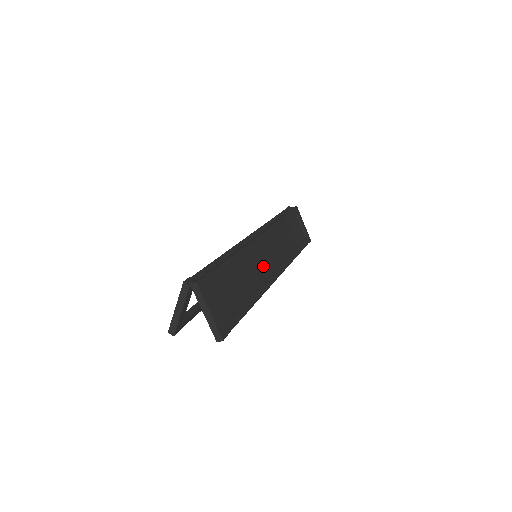
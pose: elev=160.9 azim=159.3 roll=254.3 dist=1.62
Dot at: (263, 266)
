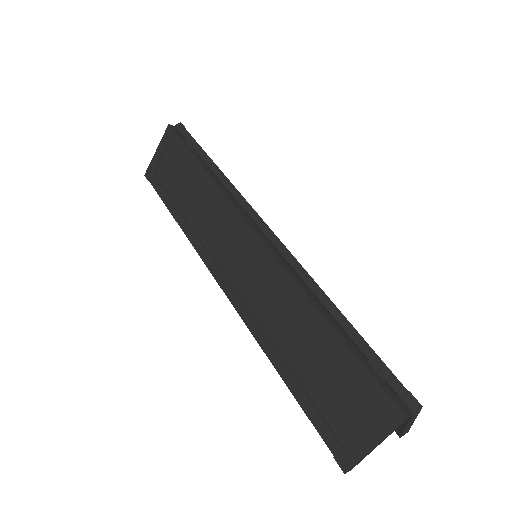
Dot at: occluded
